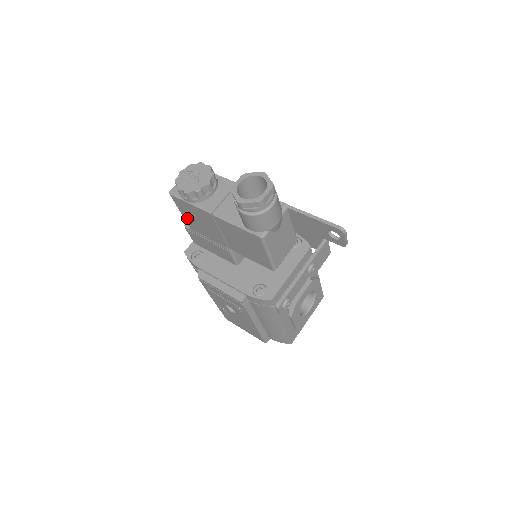
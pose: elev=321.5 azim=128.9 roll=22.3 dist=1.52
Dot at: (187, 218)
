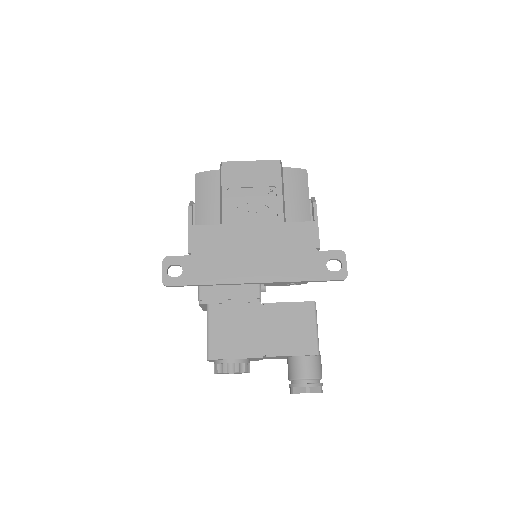
Dot at: occluded
